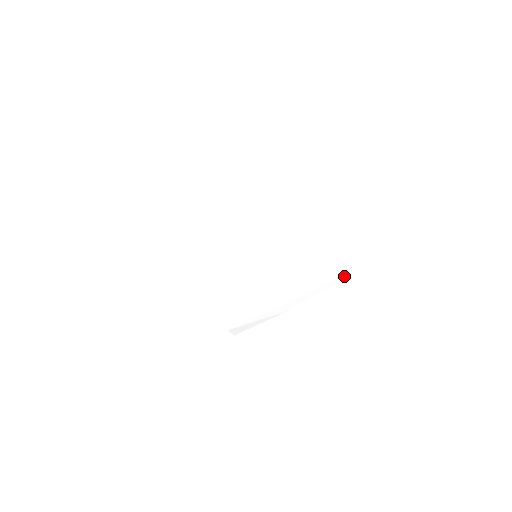
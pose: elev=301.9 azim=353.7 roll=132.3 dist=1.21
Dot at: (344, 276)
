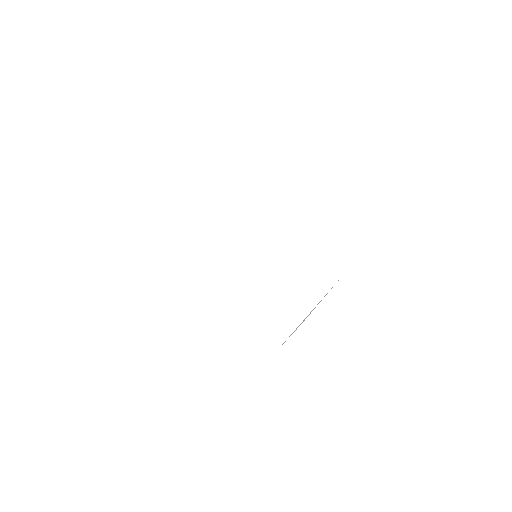
Dot at: (332, 287)
